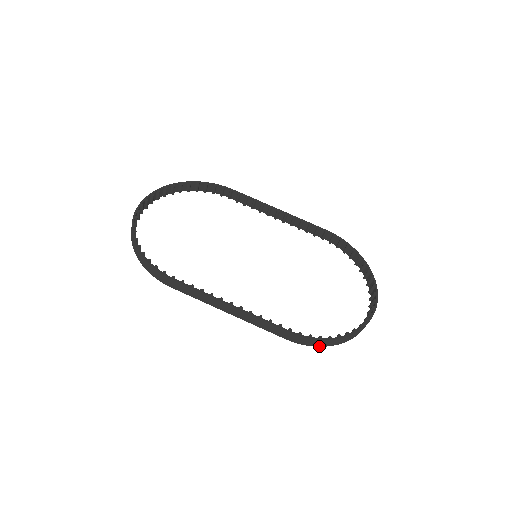
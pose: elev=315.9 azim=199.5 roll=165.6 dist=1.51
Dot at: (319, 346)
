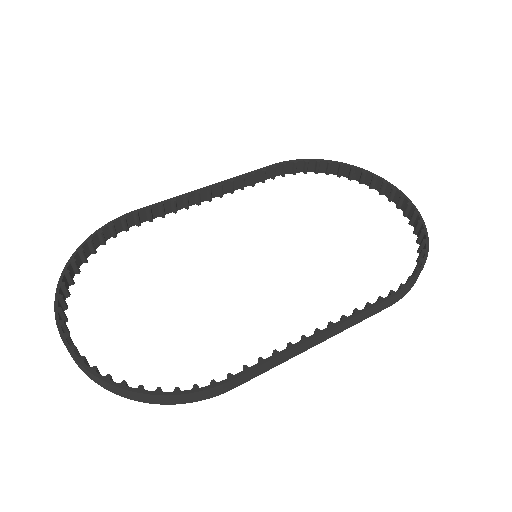
Dot at: occluded
